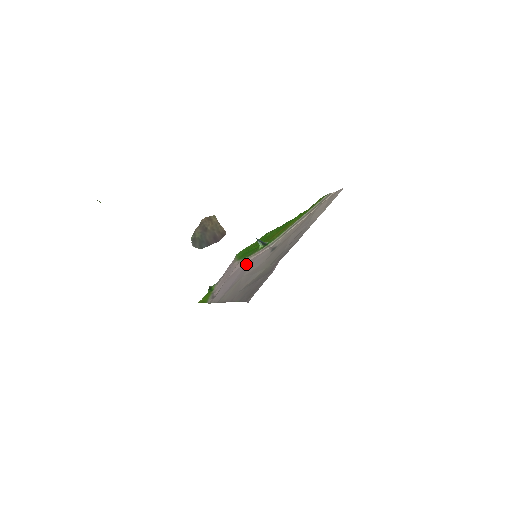
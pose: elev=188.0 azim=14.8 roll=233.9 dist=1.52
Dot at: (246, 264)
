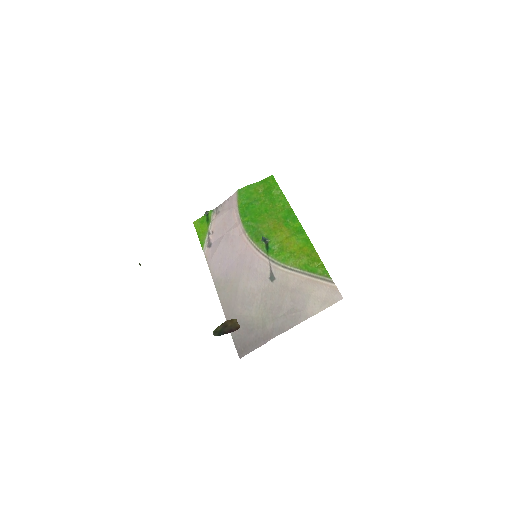
Dot at: (246, 250)
